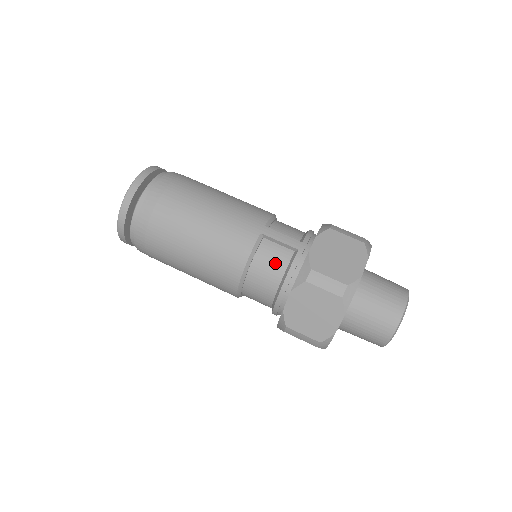
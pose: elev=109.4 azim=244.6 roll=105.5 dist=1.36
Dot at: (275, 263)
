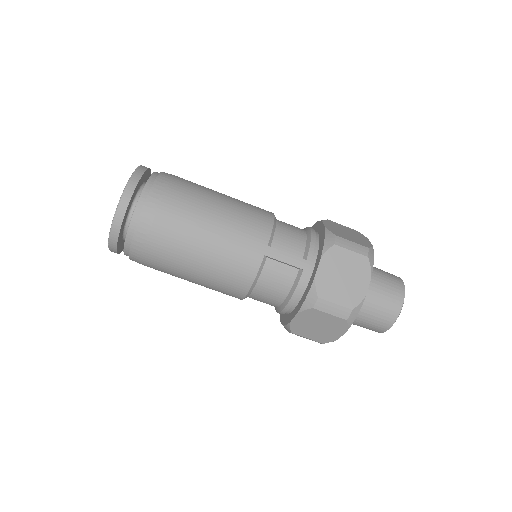
Dot at: (280, 282)
